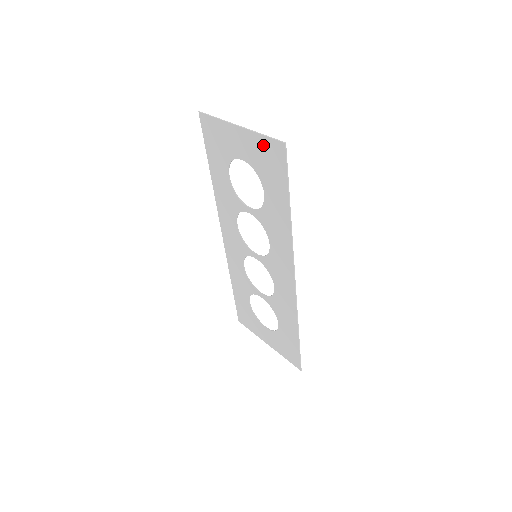
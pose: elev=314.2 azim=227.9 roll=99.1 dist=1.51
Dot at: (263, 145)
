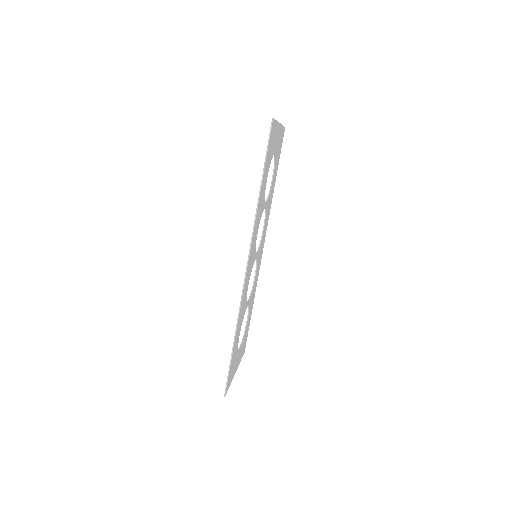
Dot at: (274, 130)
